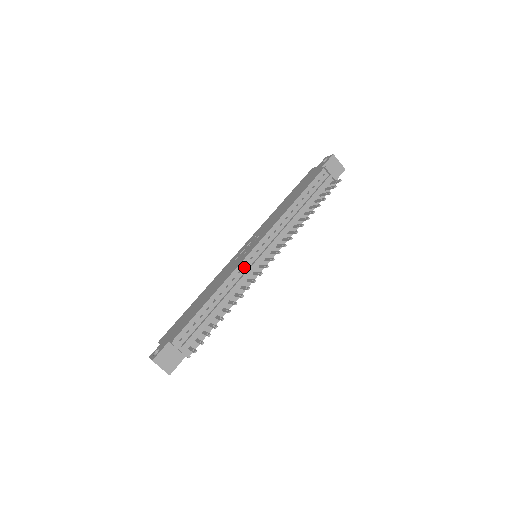
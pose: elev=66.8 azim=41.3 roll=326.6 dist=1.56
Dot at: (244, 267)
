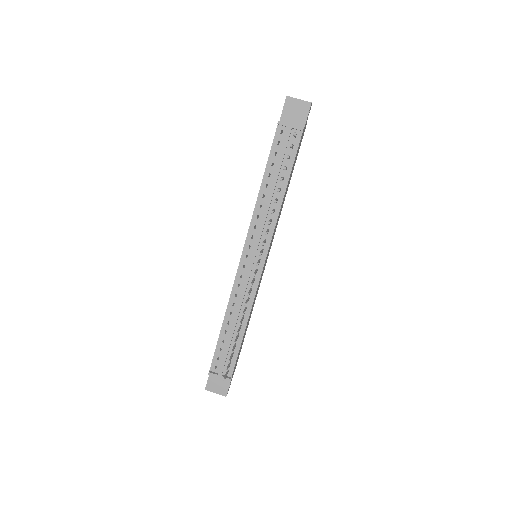
Dot at: (241, 279)
